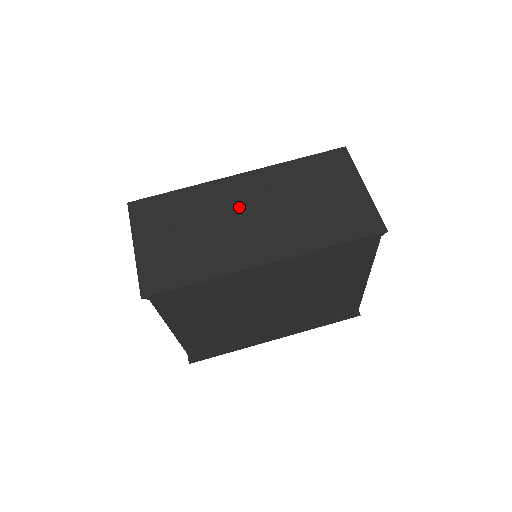
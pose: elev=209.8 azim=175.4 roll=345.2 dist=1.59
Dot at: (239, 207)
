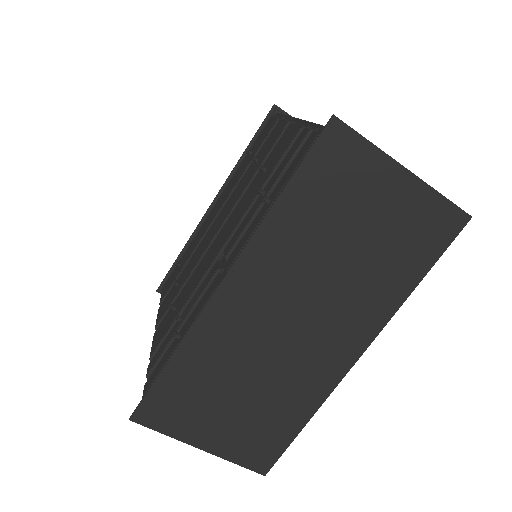
Dot at: (268, 324)
